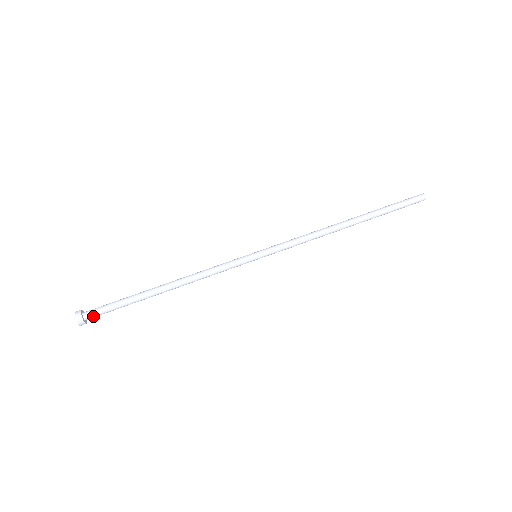
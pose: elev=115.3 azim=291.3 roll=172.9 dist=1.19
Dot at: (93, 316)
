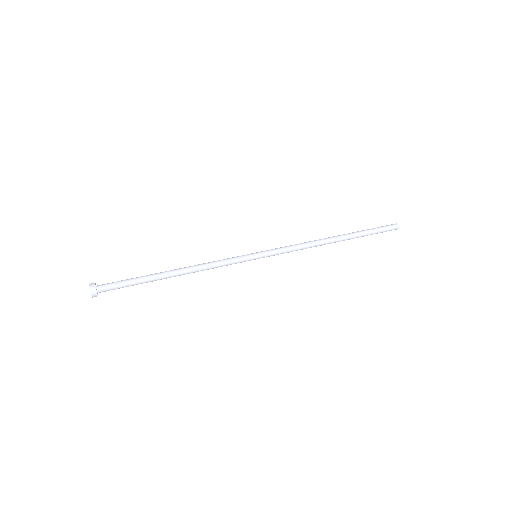
Dot at: (105, 288)
